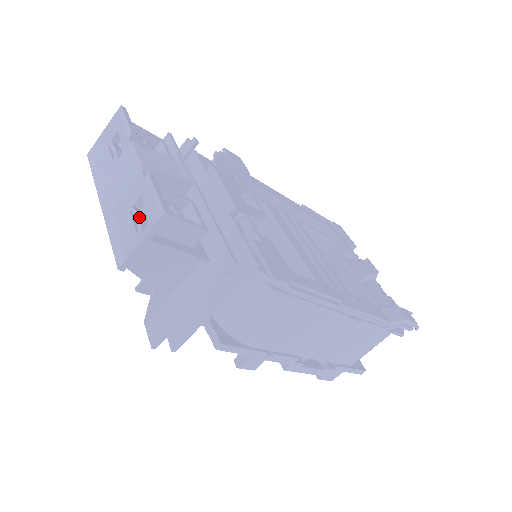
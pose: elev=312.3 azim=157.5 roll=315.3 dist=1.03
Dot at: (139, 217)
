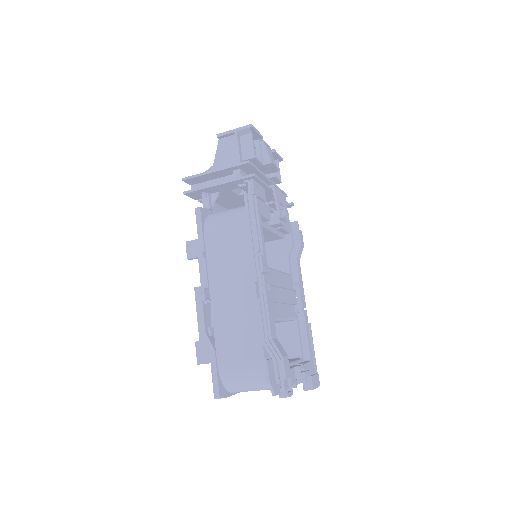
Dot at: occluded
